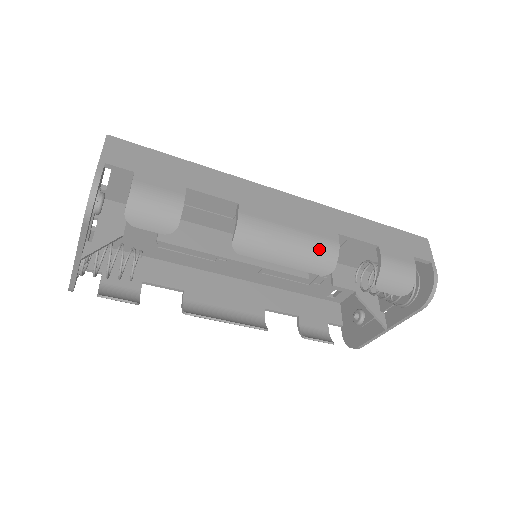
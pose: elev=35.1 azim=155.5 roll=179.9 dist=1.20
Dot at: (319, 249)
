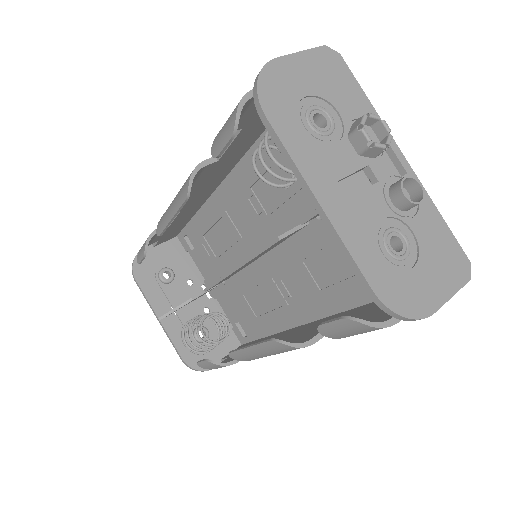
Dot at: occluded
